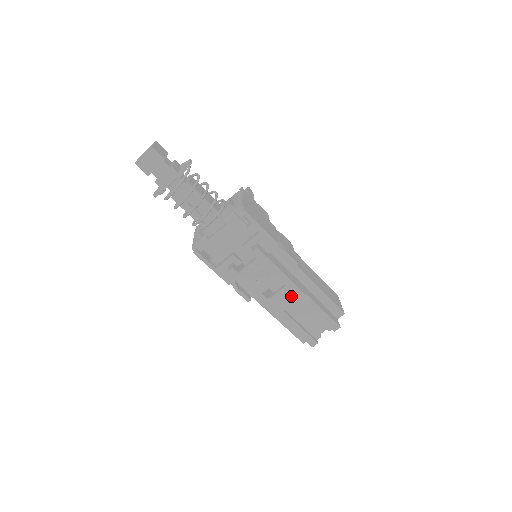
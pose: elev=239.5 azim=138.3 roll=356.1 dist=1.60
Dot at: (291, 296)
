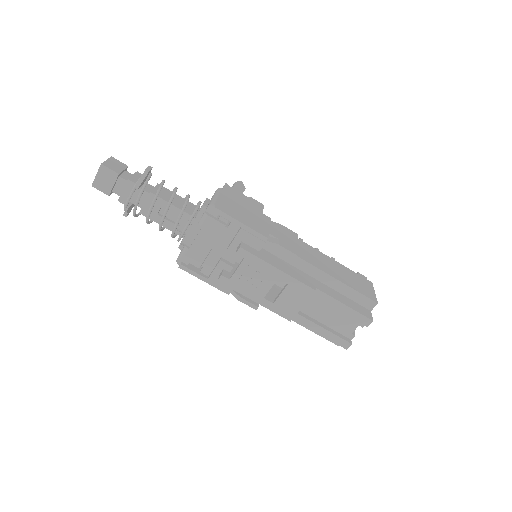
Dot at: (298, 295)
